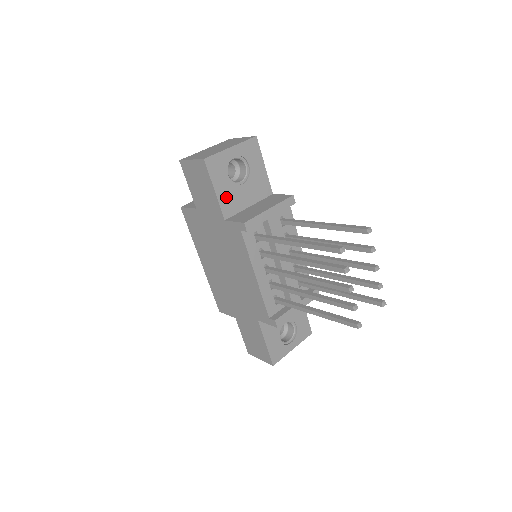
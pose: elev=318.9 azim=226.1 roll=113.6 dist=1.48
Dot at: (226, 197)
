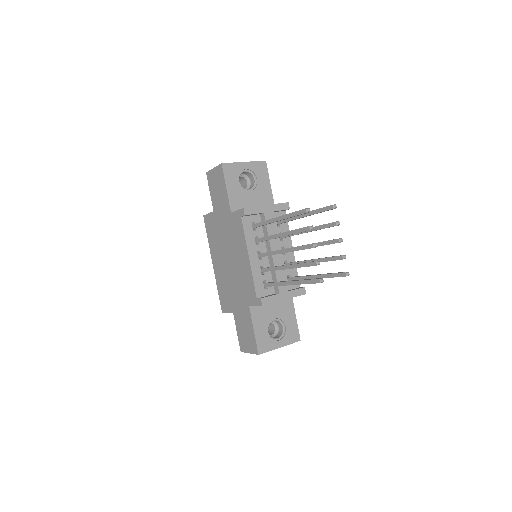
Dot at: (235, 196)
